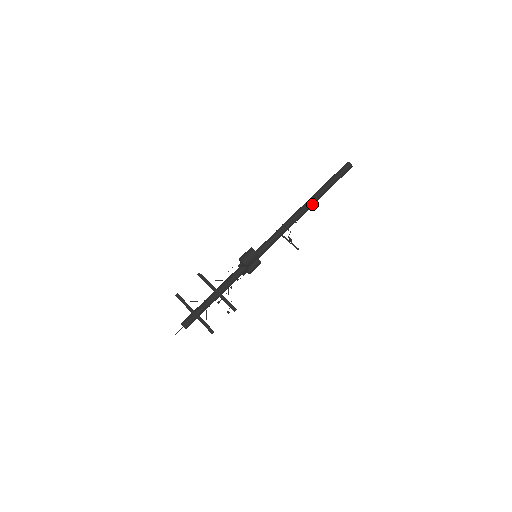
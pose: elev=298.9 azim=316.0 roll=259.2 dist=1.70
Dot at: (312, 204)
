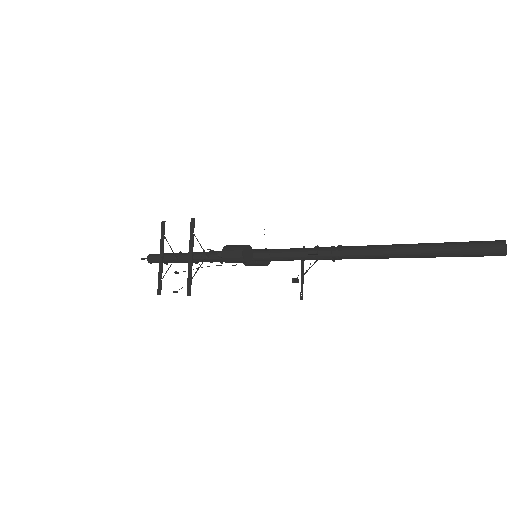
Dot at: (376, 257)
